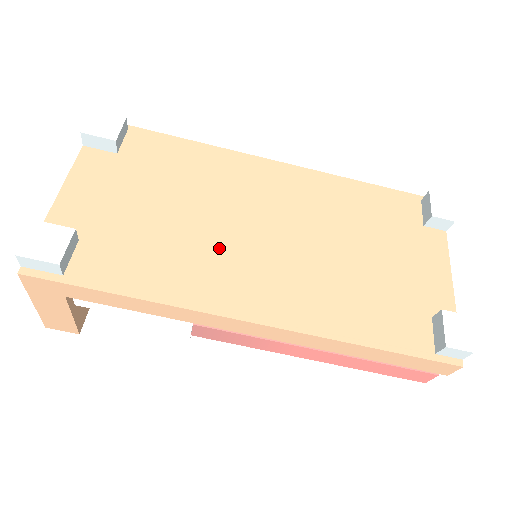
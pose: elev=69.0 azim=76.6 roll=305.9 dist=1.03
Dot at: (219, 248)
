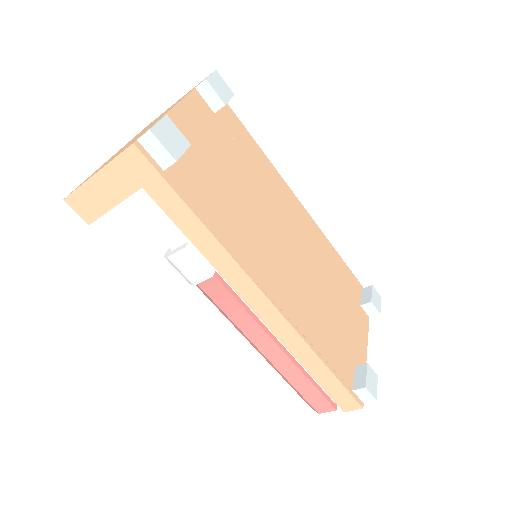
Dot at: (259, 232)
